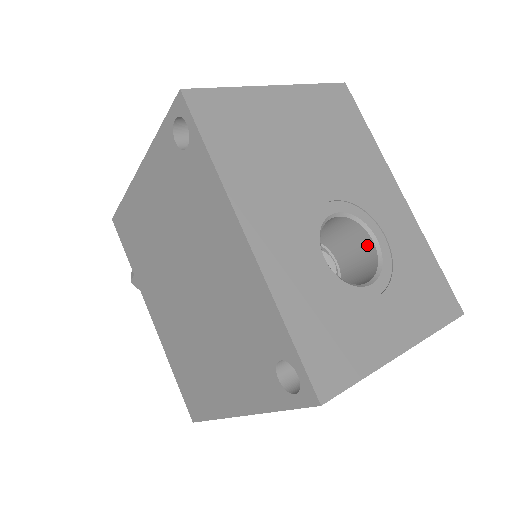
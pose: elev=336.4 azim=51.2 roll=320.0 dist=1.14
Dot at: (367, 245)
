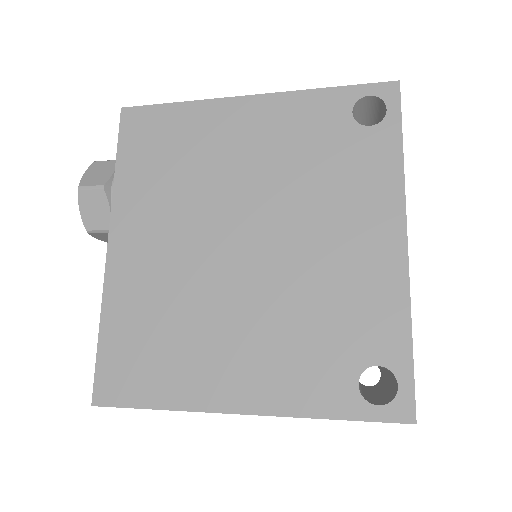
Dot at: occluded
